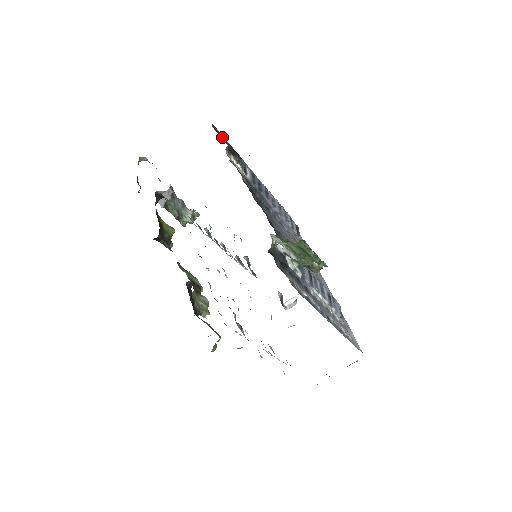
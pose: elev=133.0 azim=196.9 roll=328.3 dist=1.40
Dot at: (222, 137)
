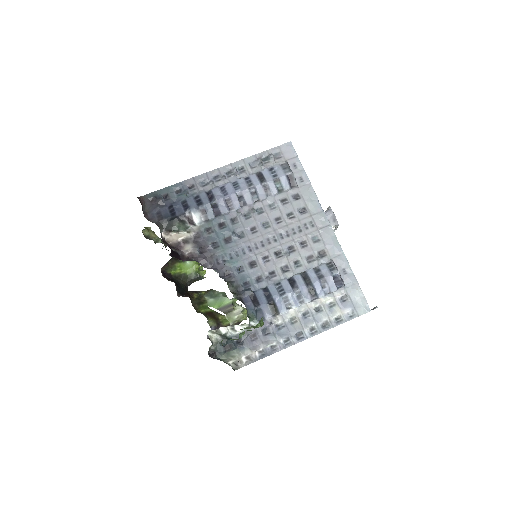
Dot at: (159, 208)
